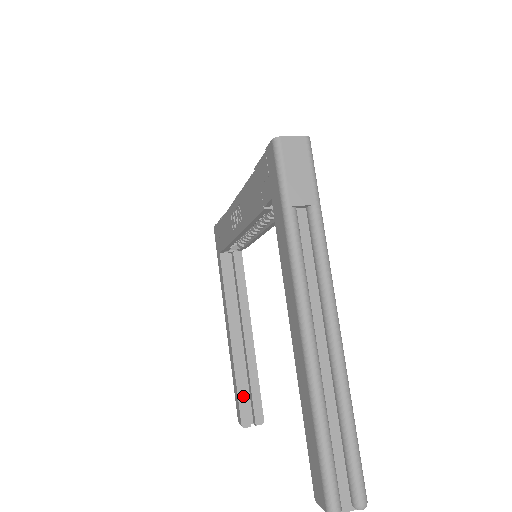
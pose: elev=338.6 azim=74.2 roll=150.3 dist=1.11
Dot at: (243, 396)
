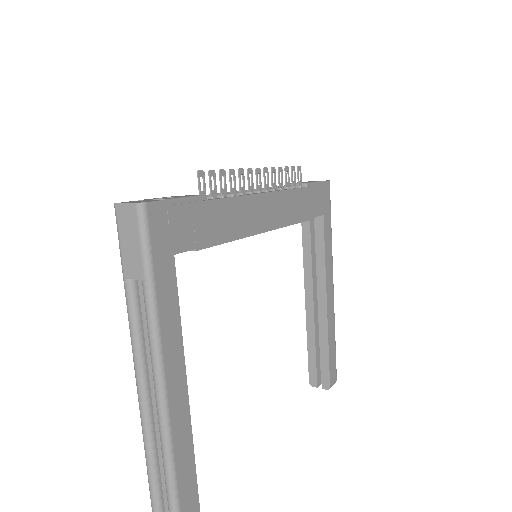
Dot at: (313, 359)
